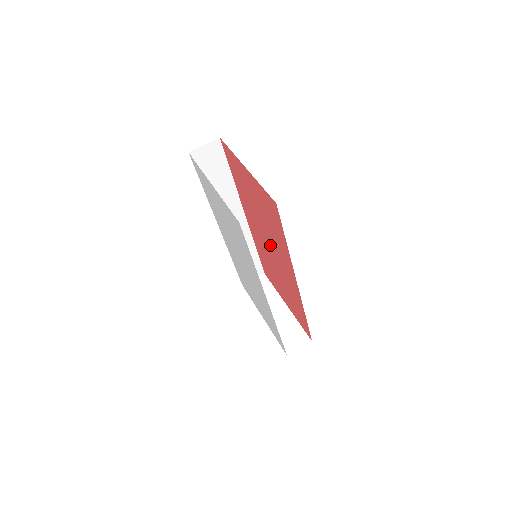
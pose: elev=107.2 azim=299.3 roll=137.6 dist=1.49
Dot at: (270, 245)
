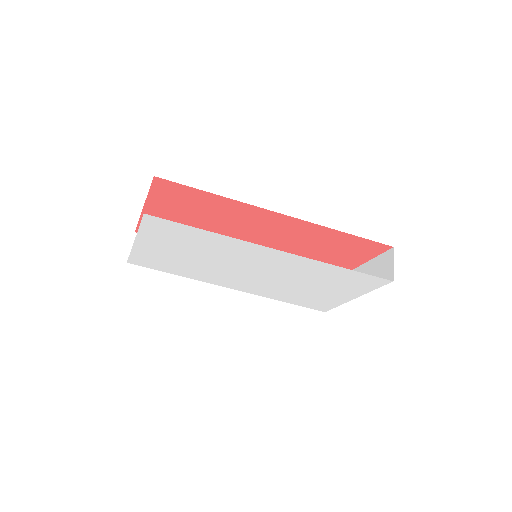
Dot at: (249, 235)
